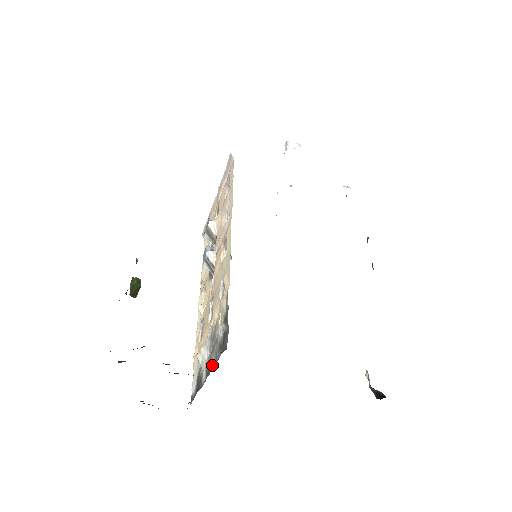
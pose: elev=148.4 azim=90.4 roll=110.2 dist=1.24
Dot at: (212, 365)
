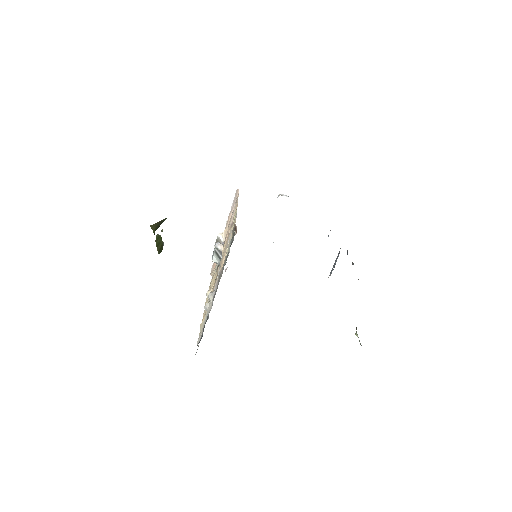
Dot at: (219, 280)
